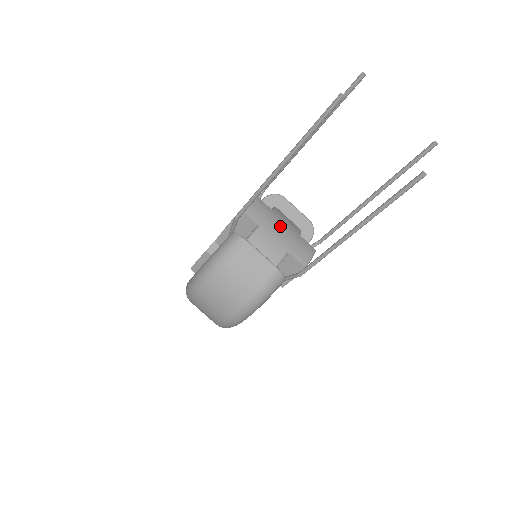
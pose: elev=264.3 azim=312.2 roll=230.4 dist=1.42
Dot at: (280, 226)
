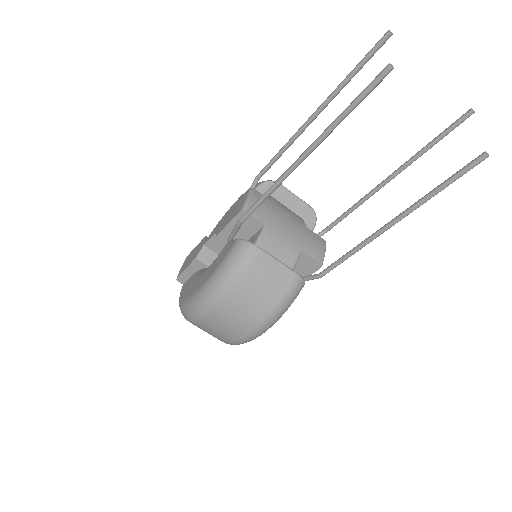
Dot at: (286, 221)
